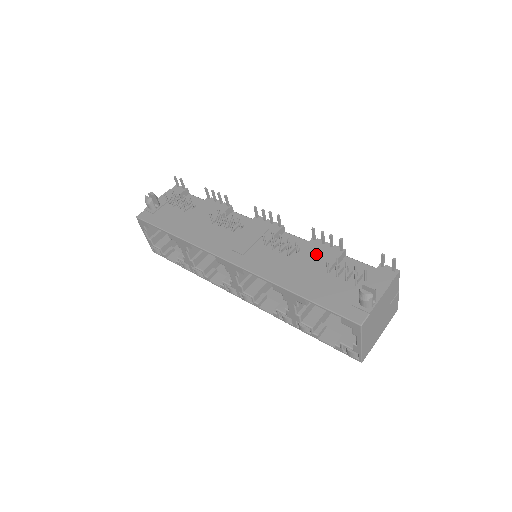
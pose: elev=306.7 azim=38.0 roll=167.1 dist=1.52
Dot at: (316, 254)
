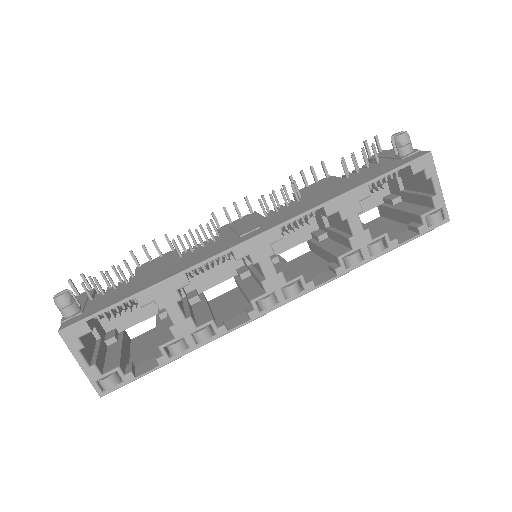
Dot at: (316, 187)
